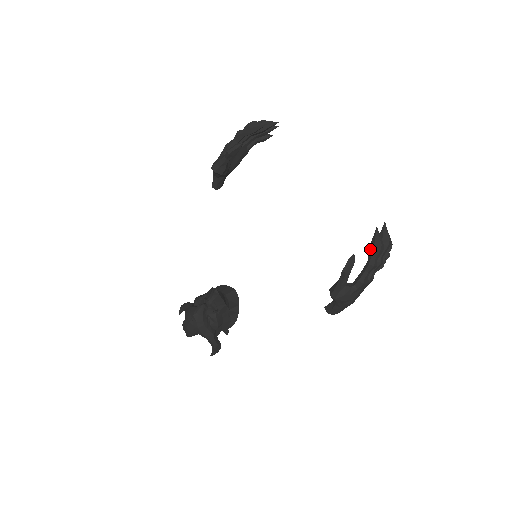
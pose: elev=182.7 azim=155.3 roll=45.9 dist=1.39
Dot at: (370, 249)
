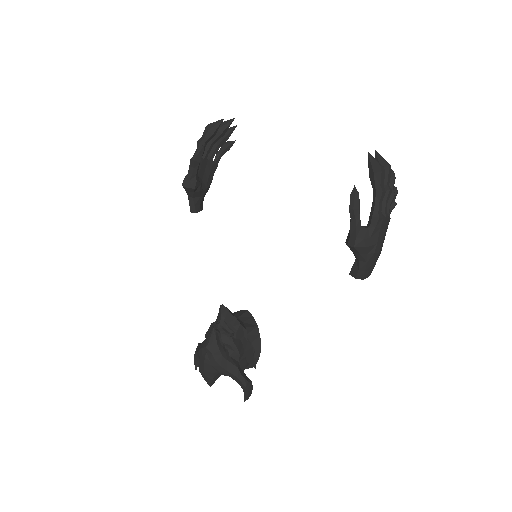
Dot at: (370, 177)
